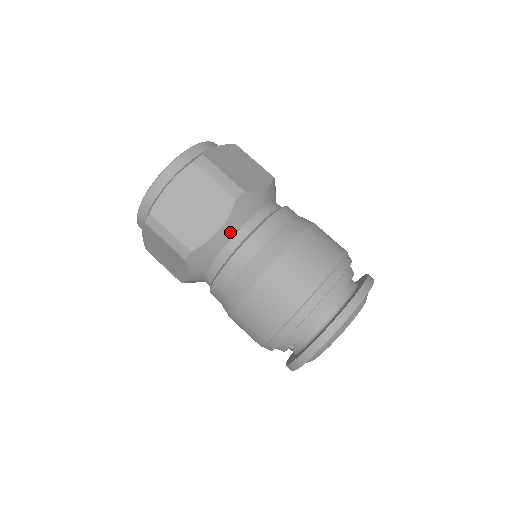
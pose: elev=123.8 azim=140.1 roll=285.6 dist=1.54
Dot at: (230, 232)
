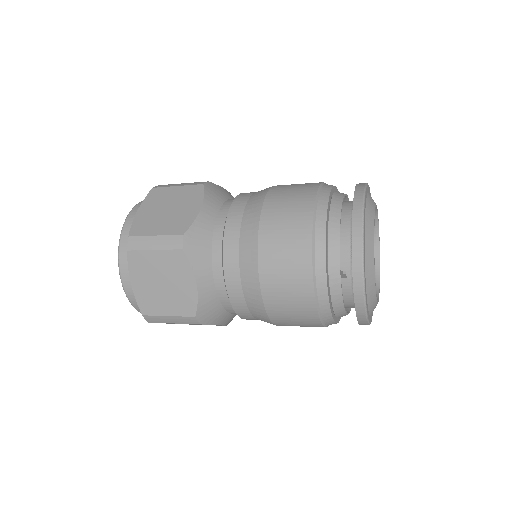
Dot at: (213, 209)
